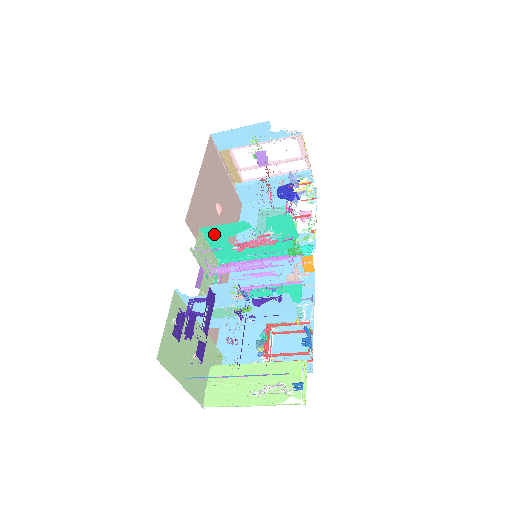
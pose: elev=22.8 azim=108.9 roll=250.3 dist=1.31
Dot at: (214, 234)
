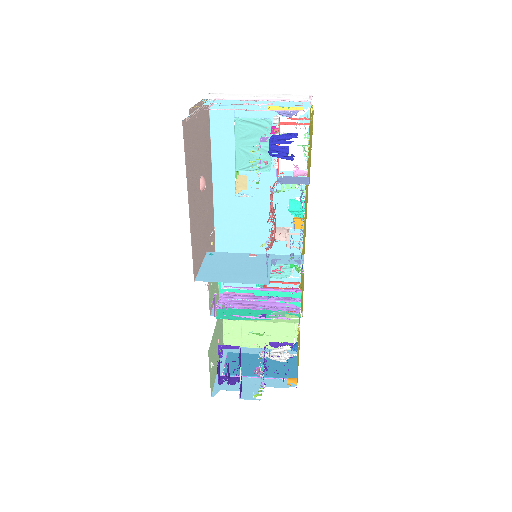
Dot at: (221, 274)
